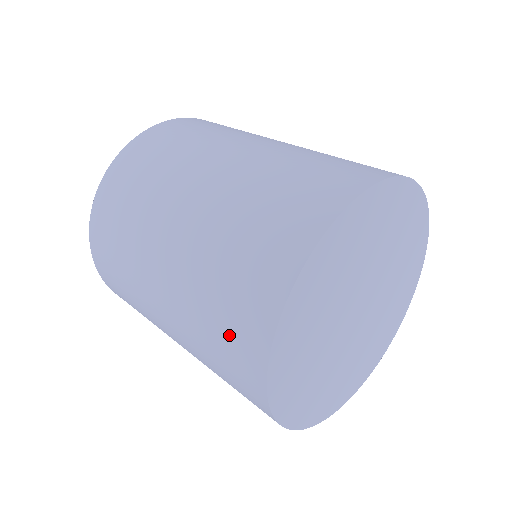
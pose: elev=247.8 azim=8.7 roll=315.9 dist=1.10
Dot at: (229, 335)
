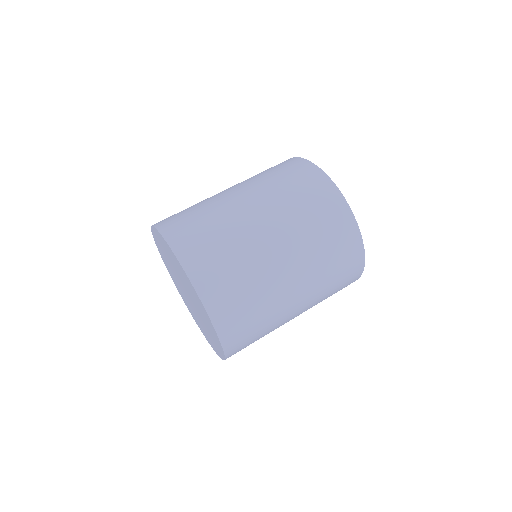
Dot at: (312, 195)
